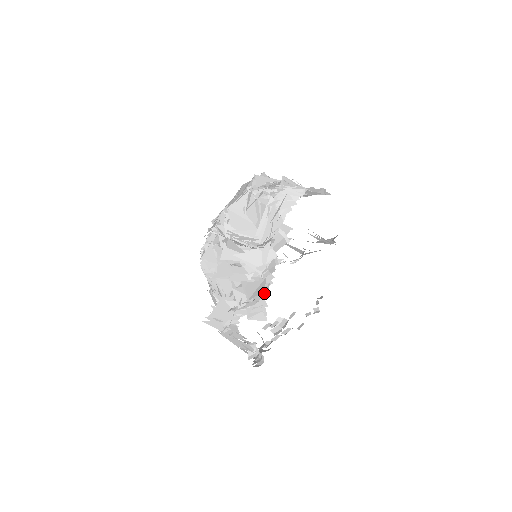
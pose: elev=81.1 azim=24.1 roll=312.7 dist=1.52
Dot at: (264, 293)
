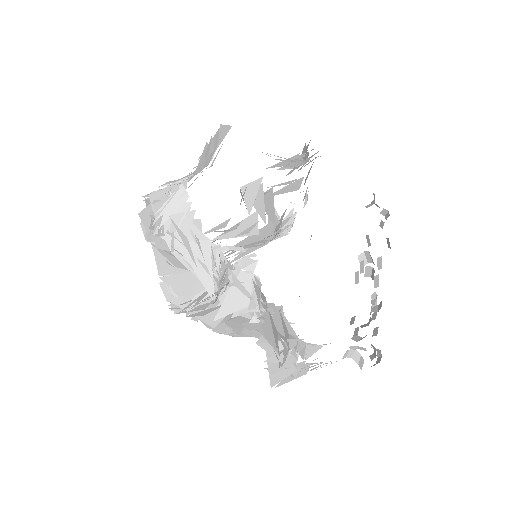
Dot at: (284, 329)
